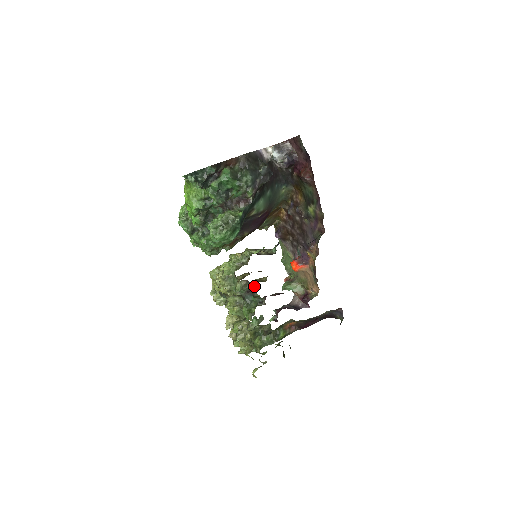
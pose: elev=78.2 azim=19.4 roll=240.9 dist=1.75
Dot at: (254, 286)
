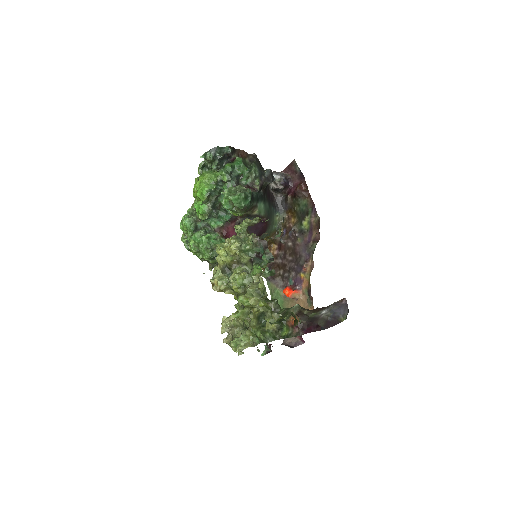
Dot at: (265, 244)
